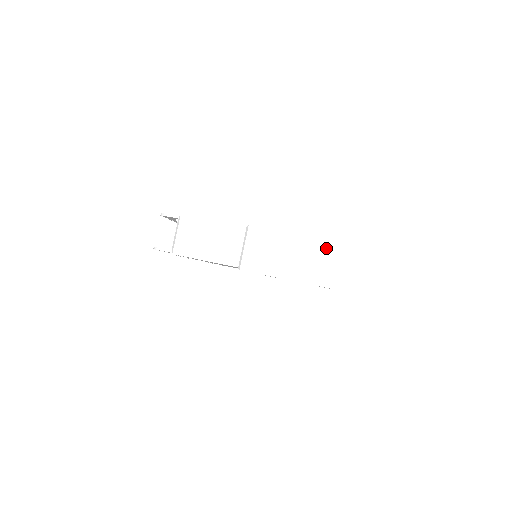
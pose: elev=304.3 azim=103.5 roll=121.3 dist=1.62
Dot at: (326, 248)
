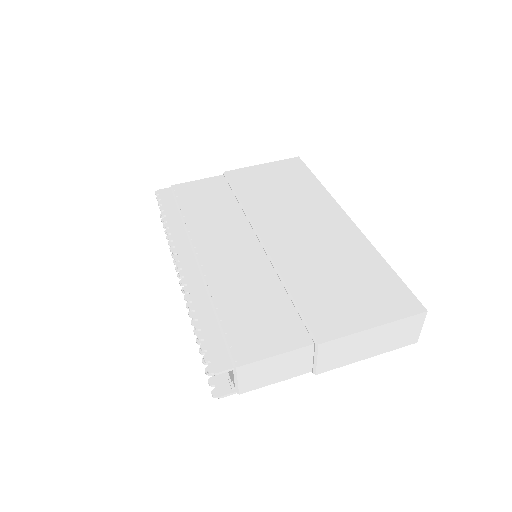
Dot at: (399, 325)
